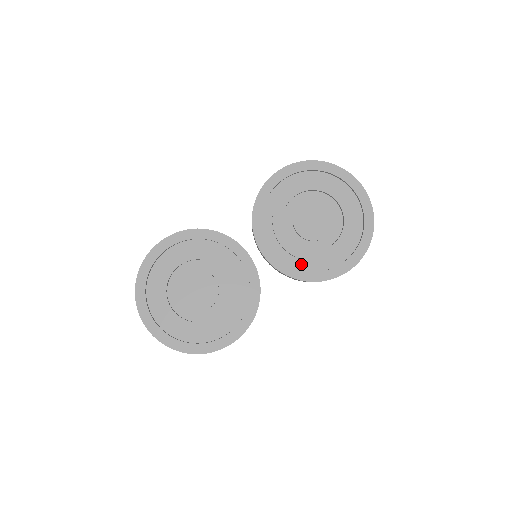
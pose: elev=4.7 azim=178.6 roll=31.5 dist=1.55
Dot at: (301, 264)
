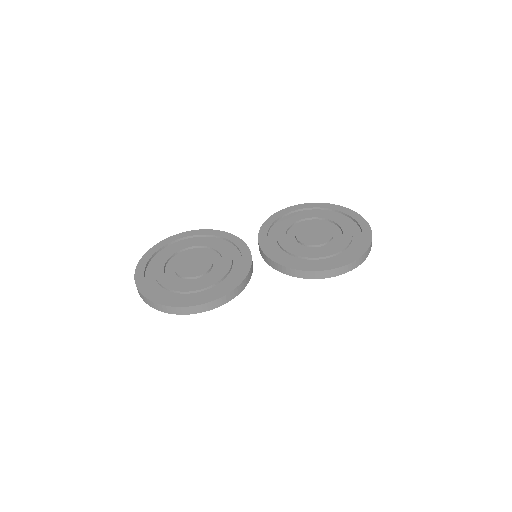
Dot at: (295, 260)
